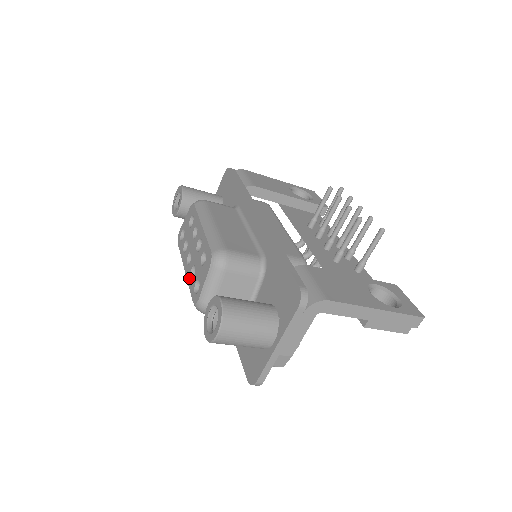
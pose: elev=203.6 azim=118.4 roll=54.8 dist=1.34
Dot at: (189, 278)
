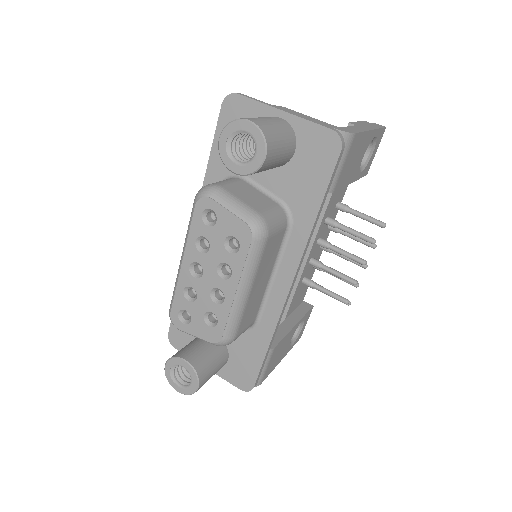
Dot at: (182, 287)
